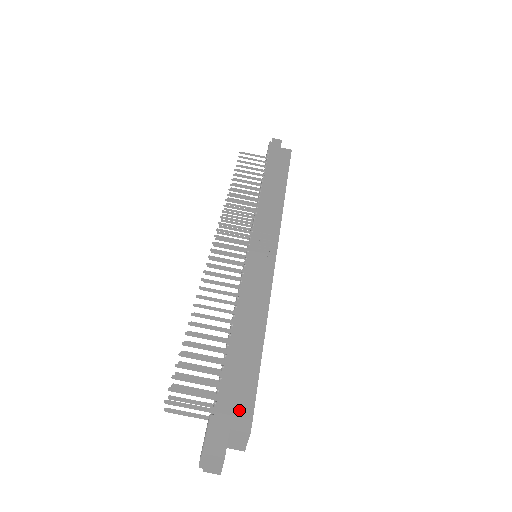
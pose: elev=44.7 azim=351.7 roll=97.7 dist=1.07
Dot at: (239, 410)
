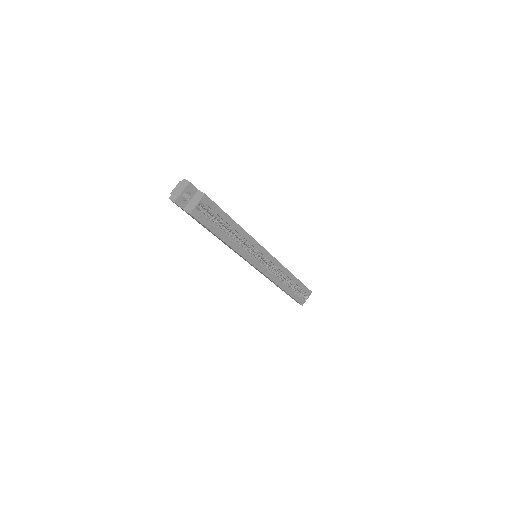
Dot at: occluded
